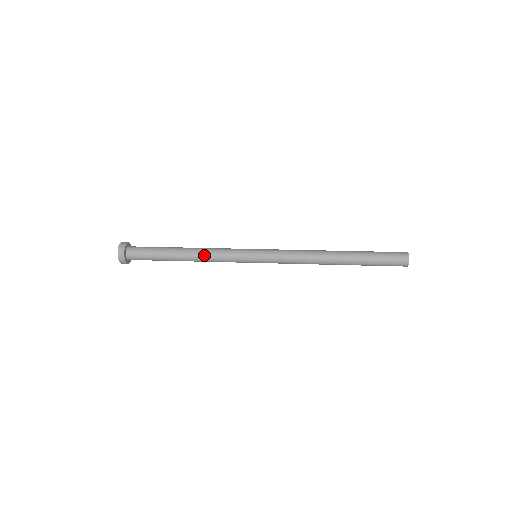
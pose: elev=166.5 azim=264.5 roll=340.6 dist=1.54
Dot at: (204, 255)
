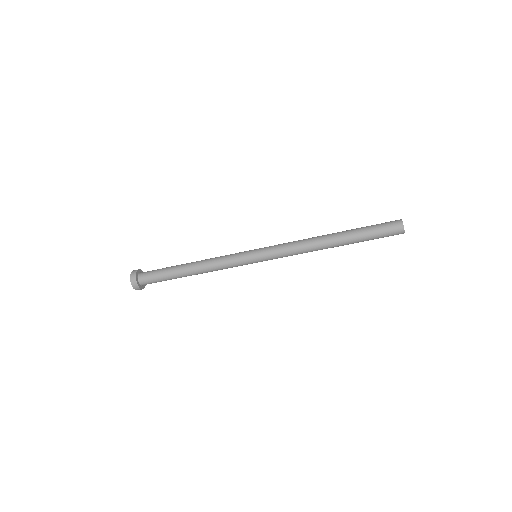
Dot at: occluded
